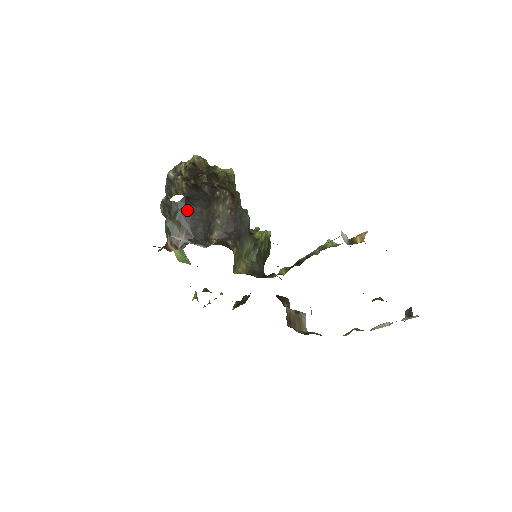
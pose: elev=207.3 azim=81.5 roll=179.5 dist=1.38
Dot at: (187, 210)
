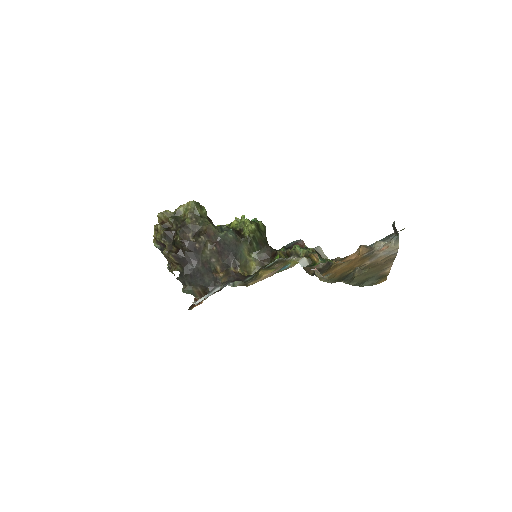
Dot at: (189, 276)
